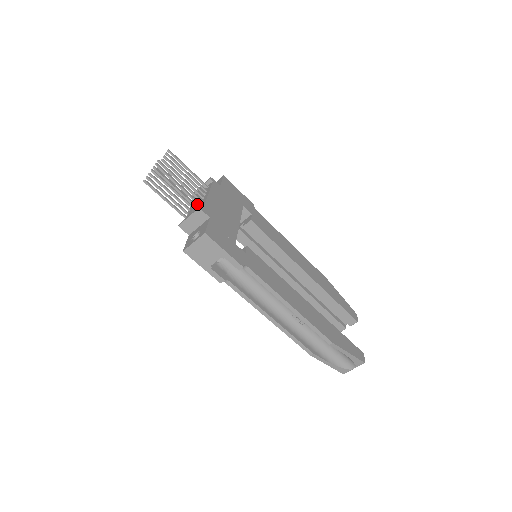
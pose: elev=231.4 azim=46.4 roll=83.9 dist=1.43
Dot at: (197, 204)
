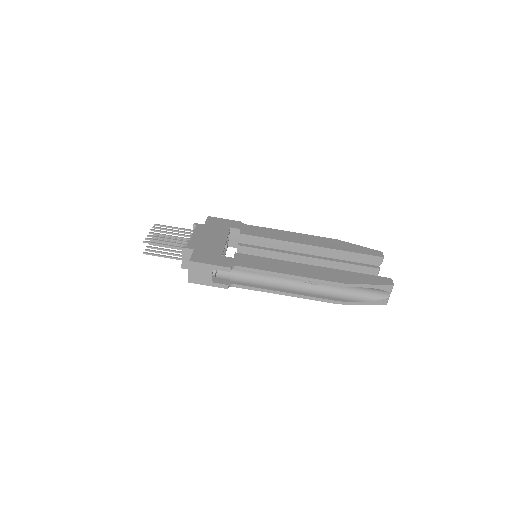
Dot at: occluded
